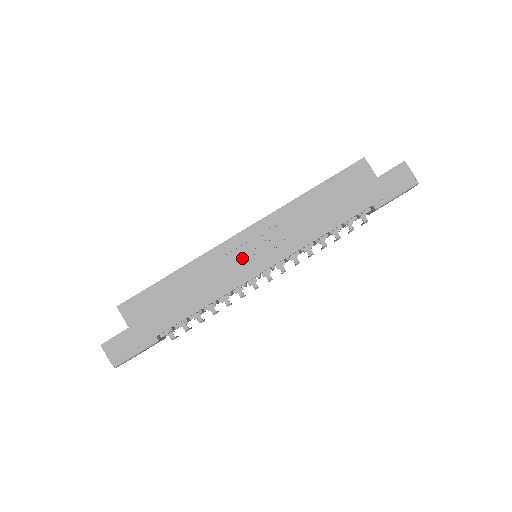
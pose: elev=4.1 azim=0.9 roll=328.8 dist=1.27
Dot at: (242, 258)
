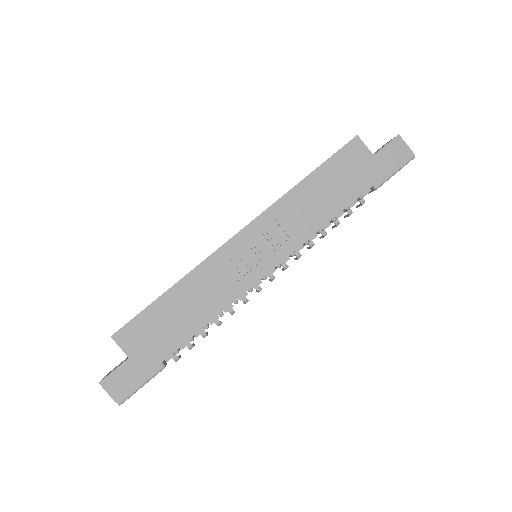
Dot at: (244, 261)
